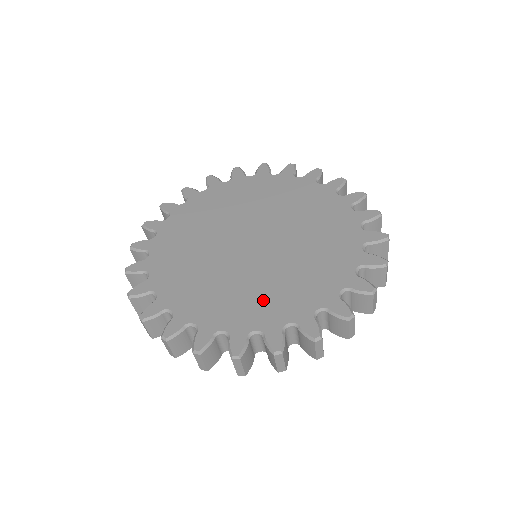
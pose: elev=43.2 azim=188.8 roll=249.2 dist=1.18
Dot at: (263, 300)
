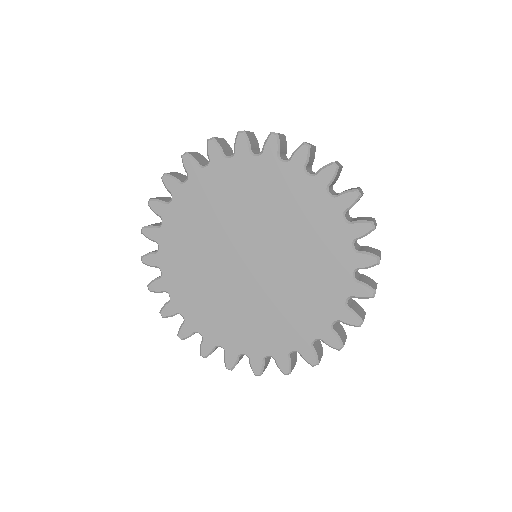
Dot at: (235, 326)
